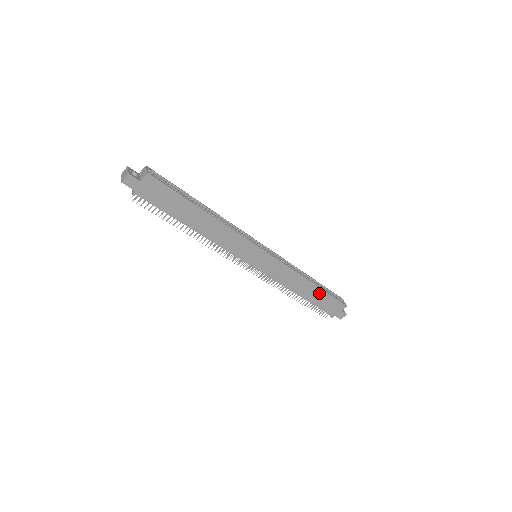
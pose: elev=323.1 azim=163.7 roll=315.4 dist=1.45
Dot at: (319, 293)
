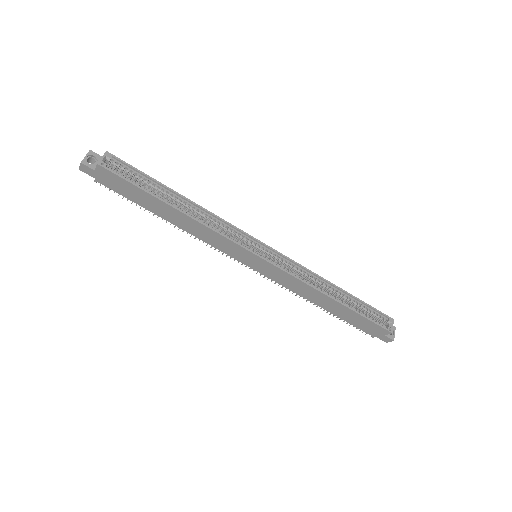
Dot at: (347, 311)
